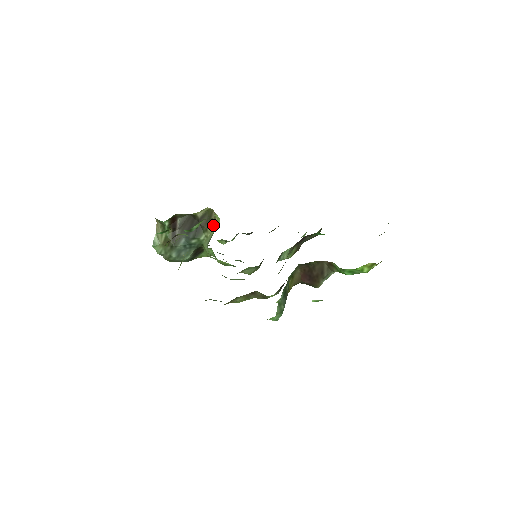
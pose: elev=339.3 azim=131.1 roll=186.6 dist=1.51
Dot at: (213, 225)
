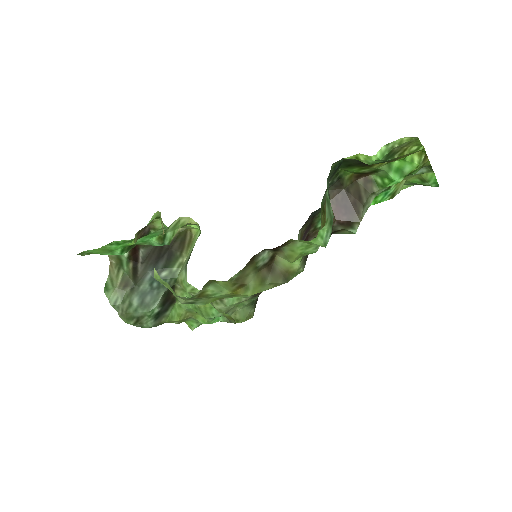
Dot at: (190, 244)
